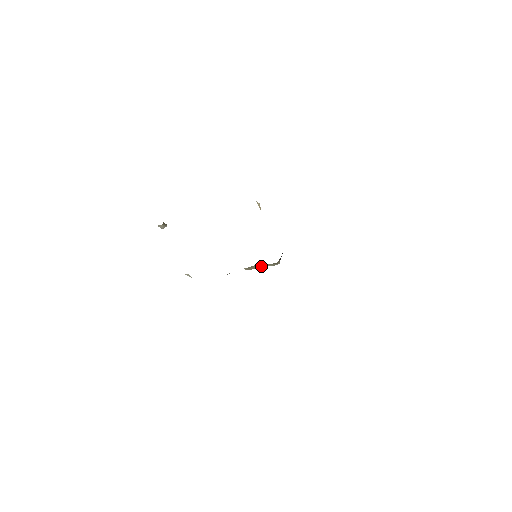
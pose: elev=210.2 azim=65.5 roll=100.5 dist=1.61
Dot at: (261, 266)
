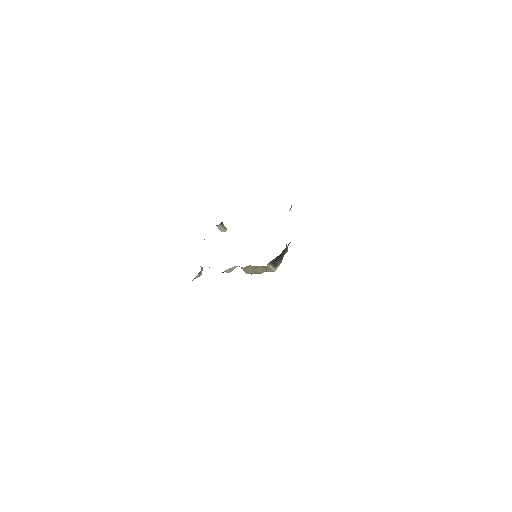
Dot at: (257, 269)
